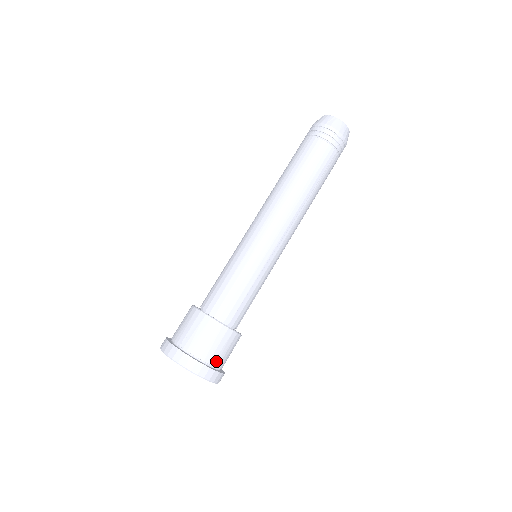
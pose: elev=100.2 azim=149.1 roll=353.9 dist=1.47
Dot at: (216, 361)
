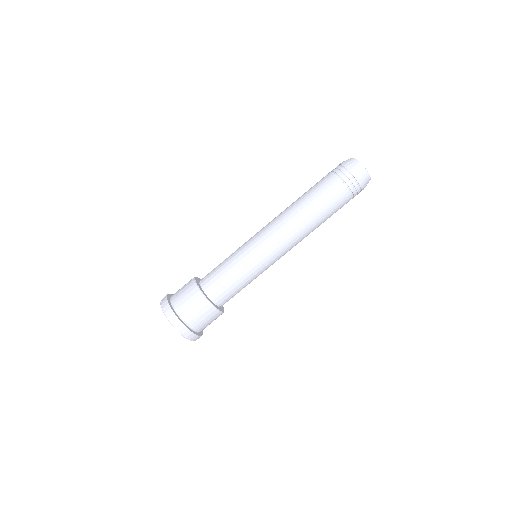
Dot at: (190, 320)
